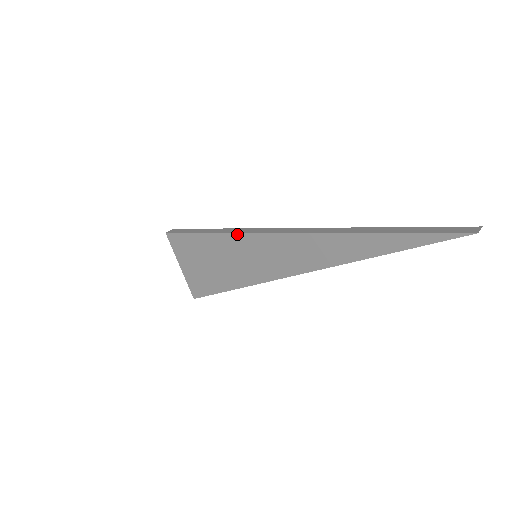
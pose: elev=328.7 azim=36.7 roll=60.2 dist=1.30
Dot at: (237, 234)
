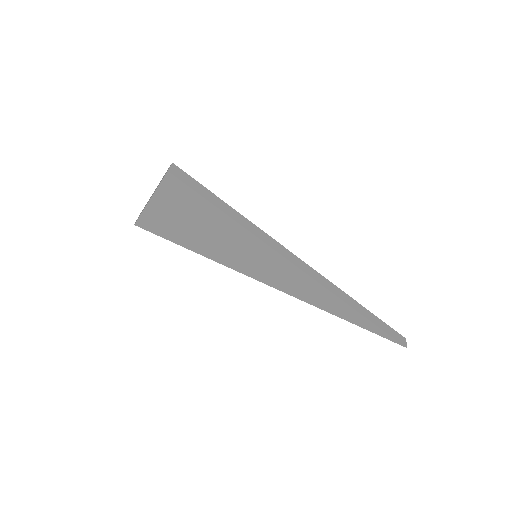
Dot at: (263, 243)
